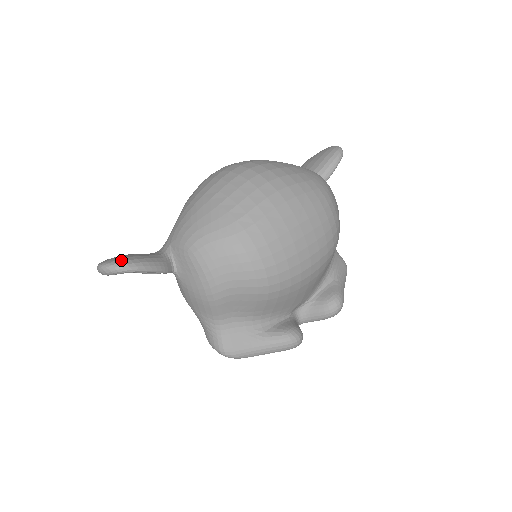
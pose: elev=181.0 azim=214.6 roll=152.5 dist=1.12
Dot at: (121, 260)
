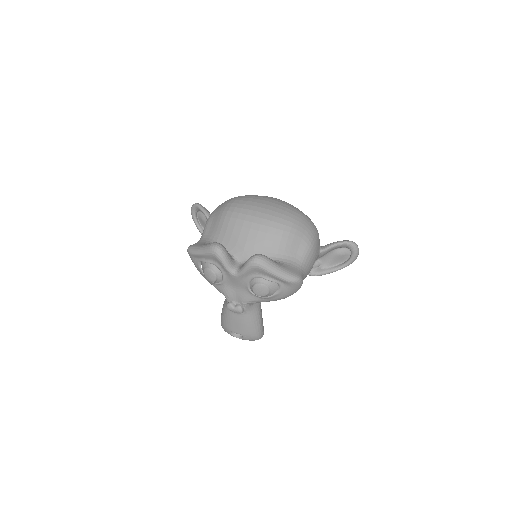
Dot at: occluded
